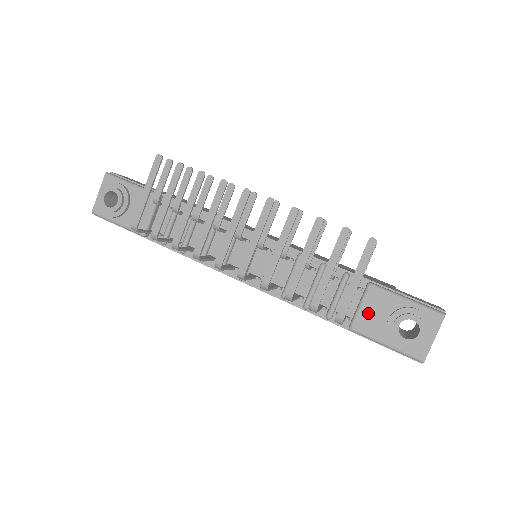
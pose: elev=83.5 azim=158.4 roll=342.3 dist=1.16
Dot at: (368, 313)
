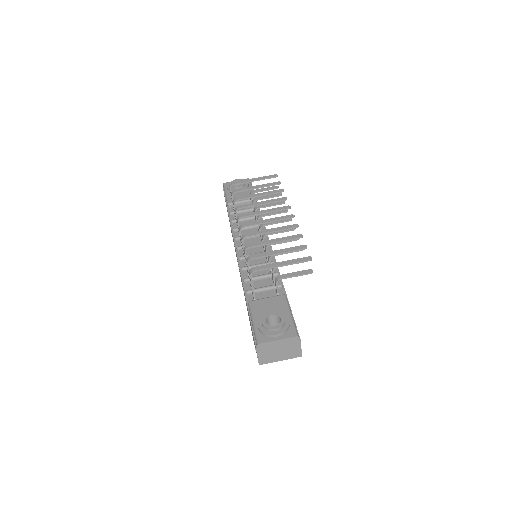
Dot at: (266, 303)
